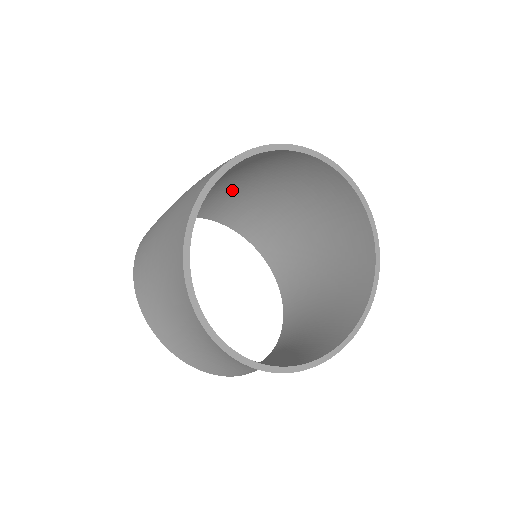
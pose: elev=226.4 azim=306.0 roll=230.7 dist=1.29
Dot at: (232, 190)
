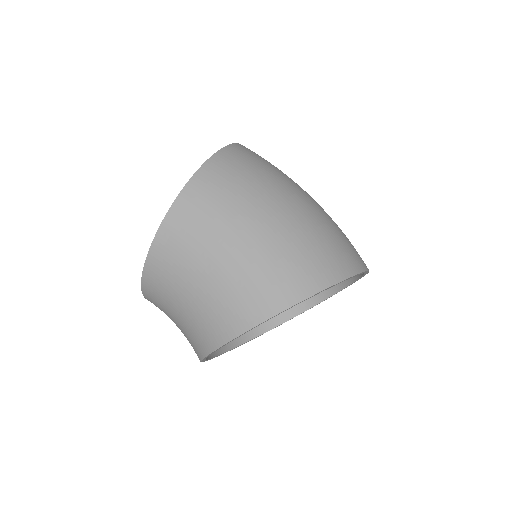
Dot at: occluded
